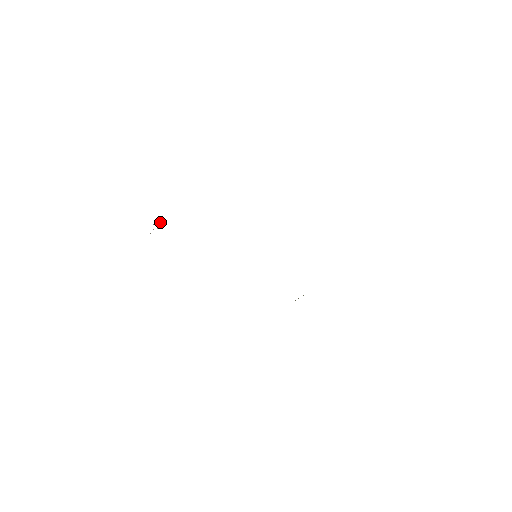
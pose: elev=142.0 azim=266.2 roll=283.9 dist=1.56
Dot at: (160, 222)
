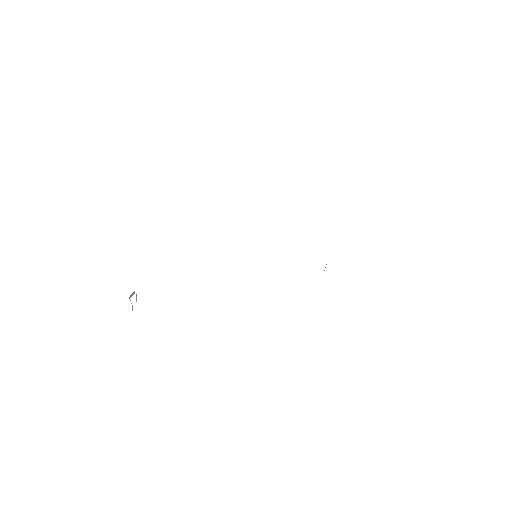
Dot at: (134, 292)
